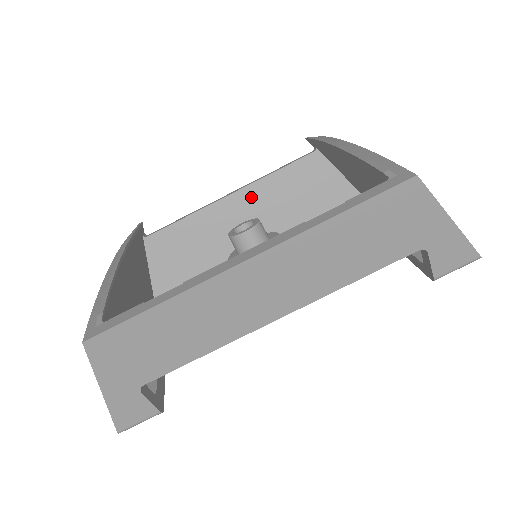
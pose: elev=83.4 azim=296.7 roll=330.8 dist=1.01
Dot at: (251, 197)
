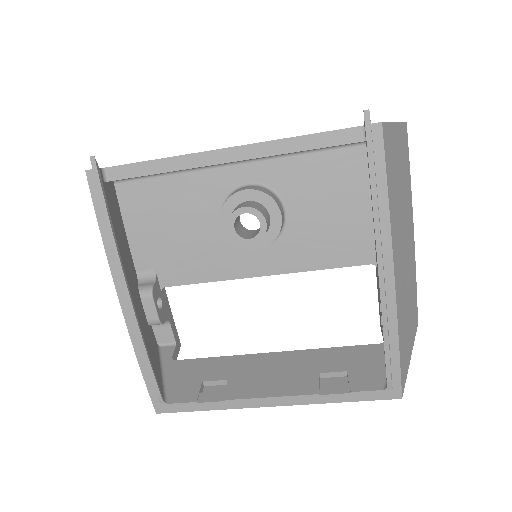
Dot at: occluded
